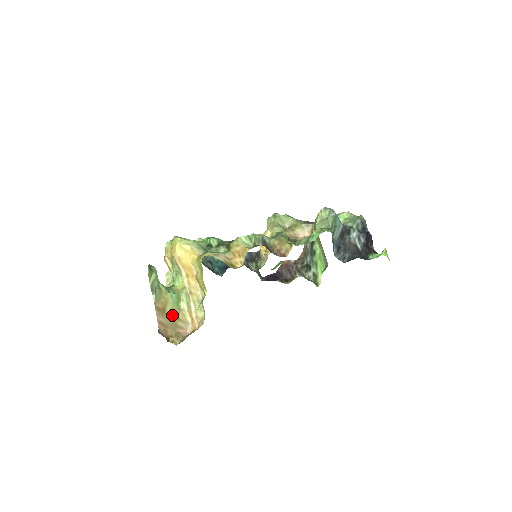
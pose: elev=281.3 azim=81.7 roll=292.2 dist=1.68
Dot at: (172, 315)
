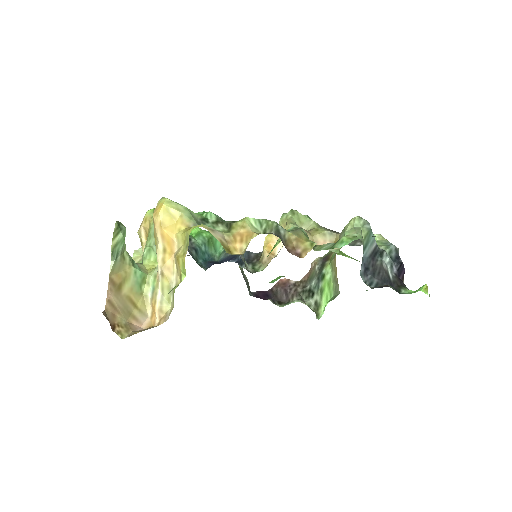
Dot at: (128, 298)
